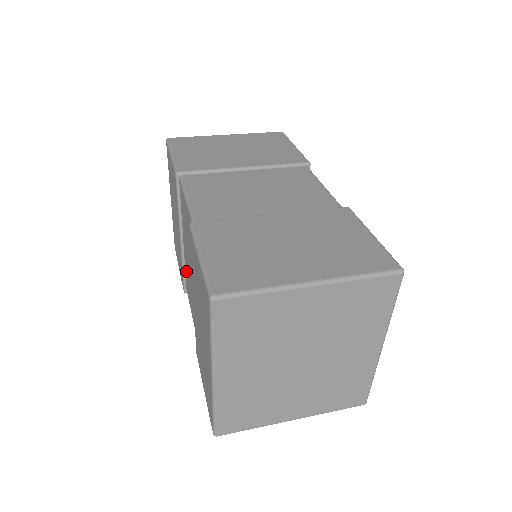
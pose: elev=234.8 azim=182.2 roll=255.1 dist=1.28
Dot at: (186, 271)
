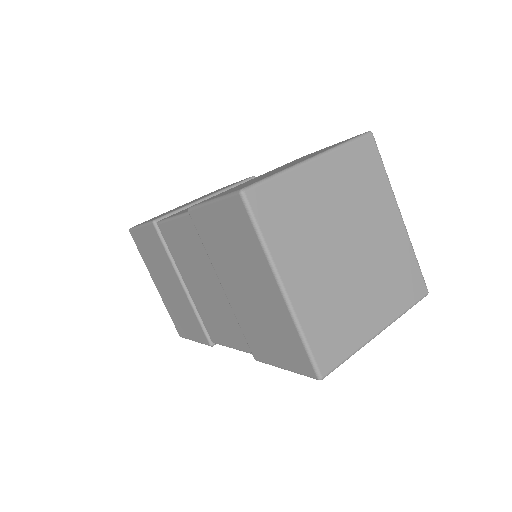
Dot at: (203, 313)
